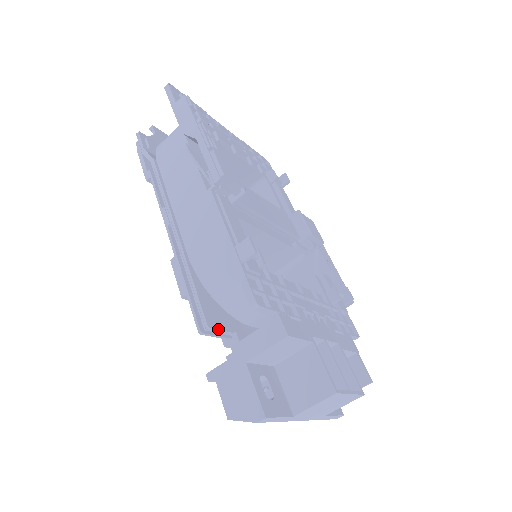
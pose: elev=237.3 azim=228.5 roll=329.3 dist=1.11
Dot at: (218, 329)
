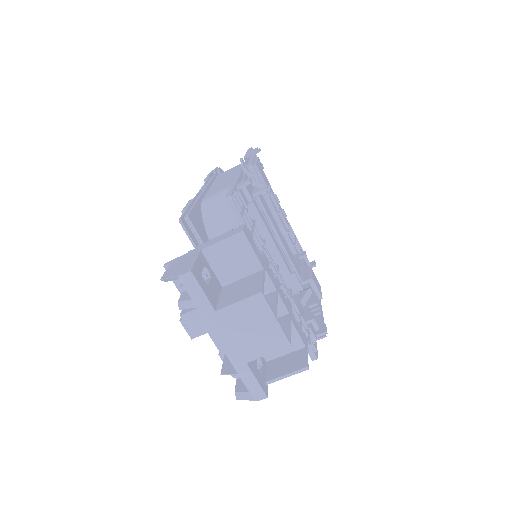
Dot at: (194, 227)
